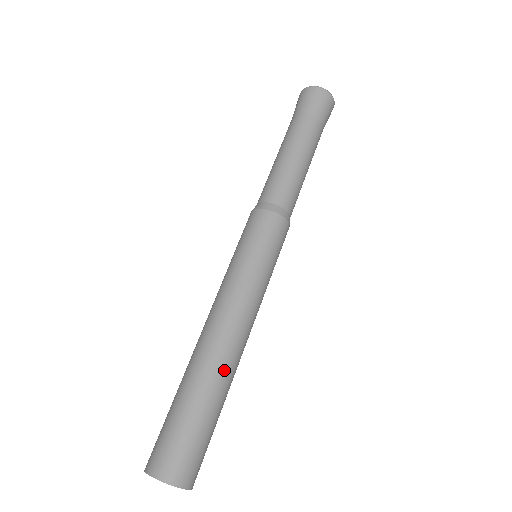
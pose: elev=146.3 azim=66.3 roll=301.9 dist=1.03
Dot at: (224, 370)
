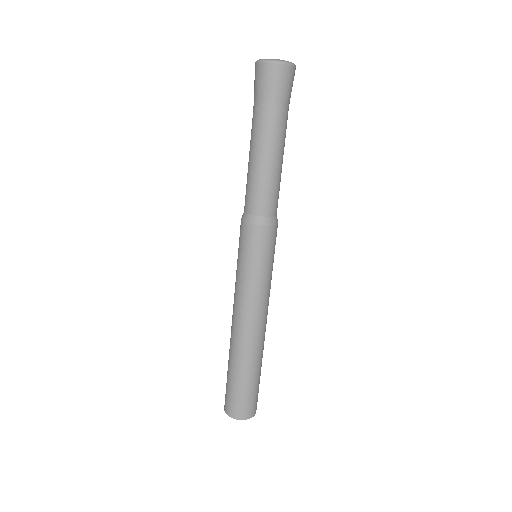
Dot at: (253, 353)
